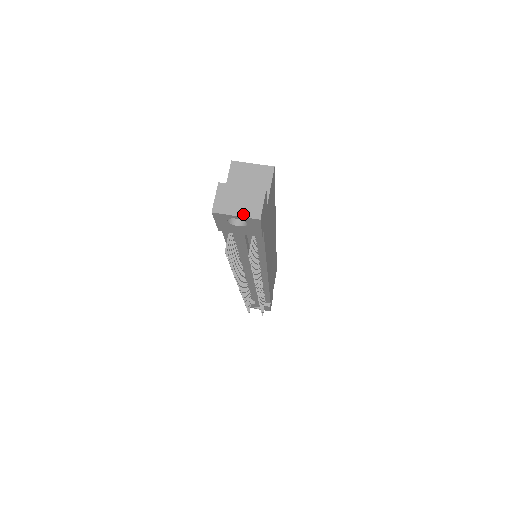
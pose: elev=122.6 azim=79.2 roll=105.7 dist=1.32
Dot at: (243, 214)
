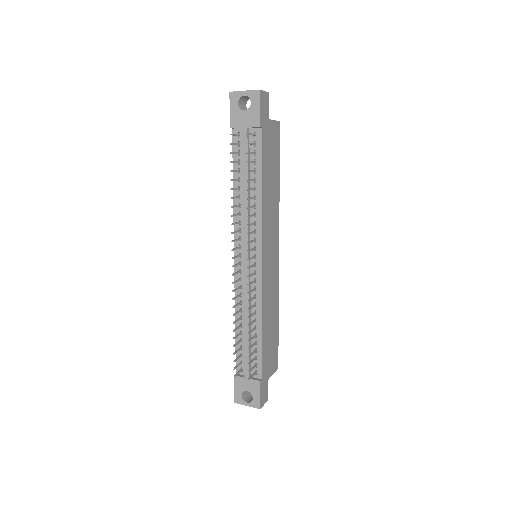
Dot at: (249, 91)
